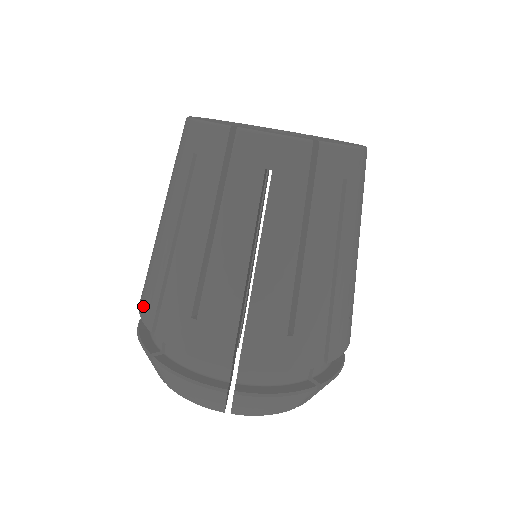
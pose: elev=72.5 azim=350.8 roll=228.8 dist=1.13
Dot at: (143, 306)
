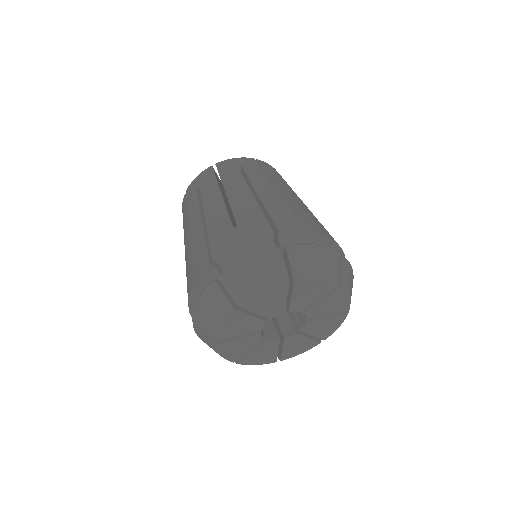
Dot at: (247, 233)
